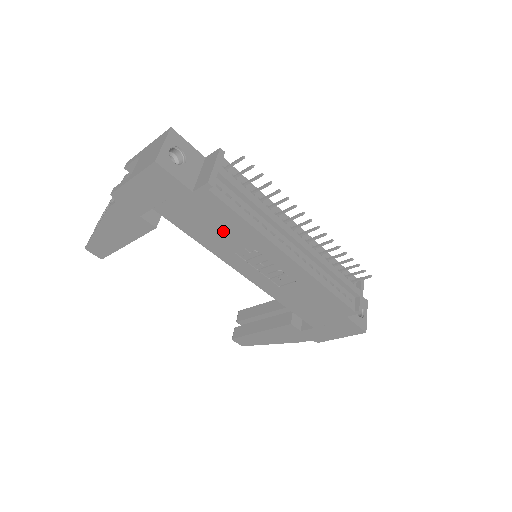
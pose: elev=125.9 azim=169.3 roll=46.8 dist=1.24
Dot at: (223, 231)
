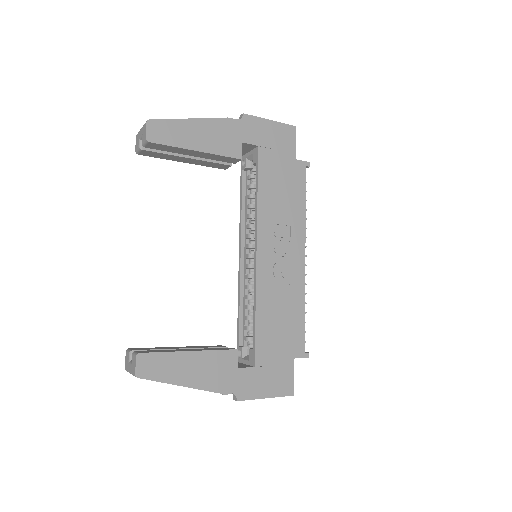
Dot at: (284, 200)
